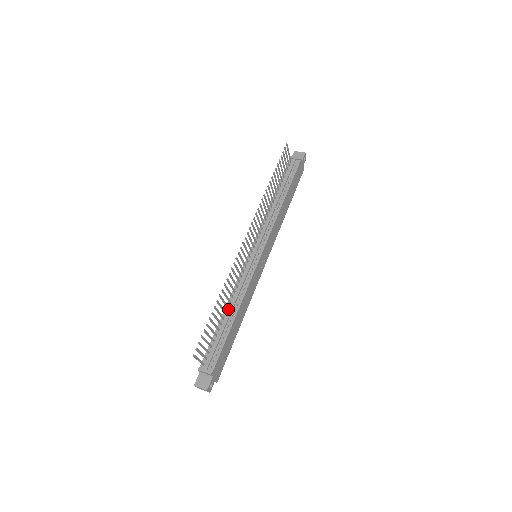
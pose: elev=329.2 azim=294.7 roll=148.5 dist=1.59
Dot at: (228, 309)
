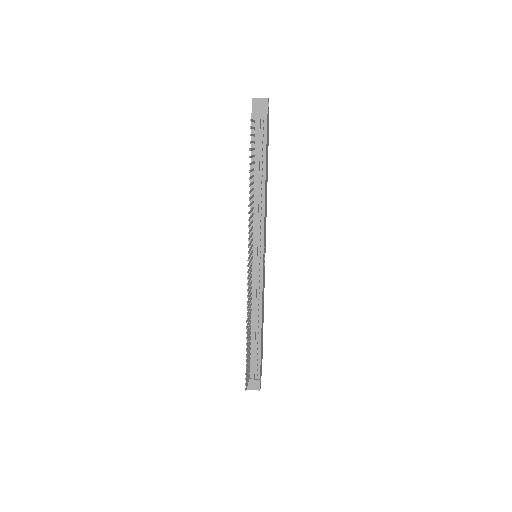
Dot at: (251, 322)
